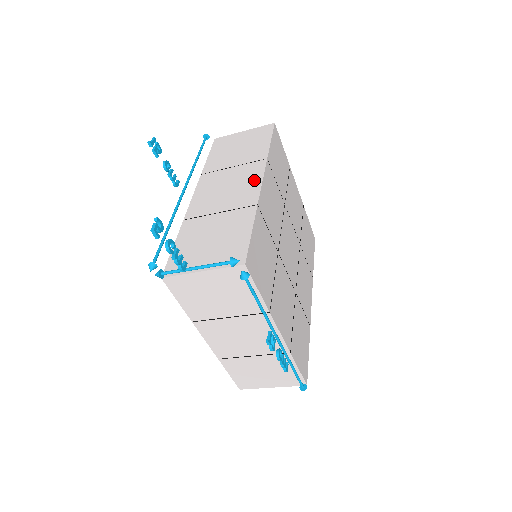
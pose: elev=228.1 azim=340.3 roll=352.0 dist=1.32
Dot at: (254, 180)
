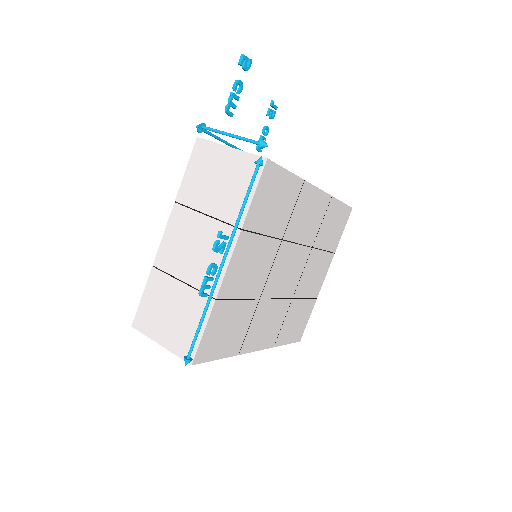
Dot at: occluded
